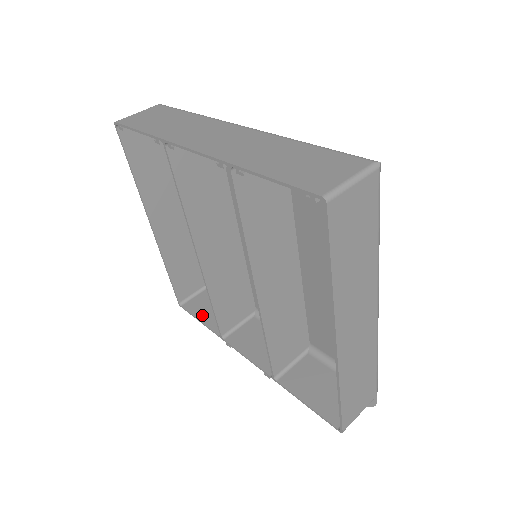
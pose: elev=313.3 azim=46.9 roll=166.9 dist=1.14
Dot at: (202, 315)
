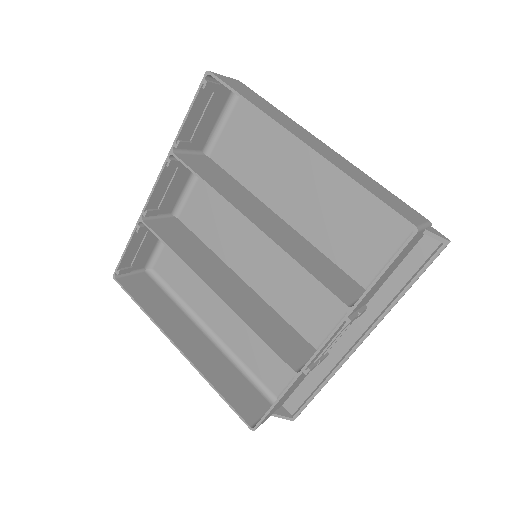
Dot at: occluded
